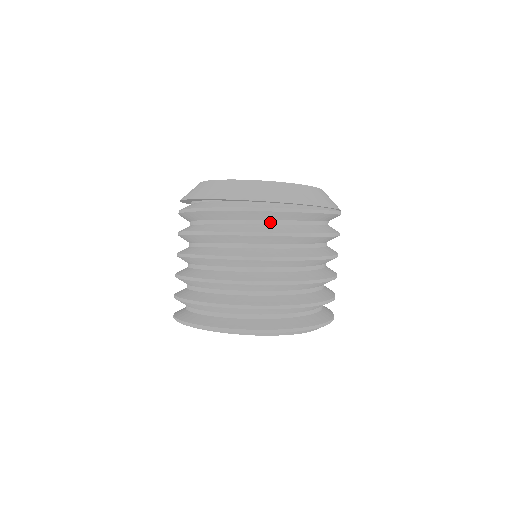
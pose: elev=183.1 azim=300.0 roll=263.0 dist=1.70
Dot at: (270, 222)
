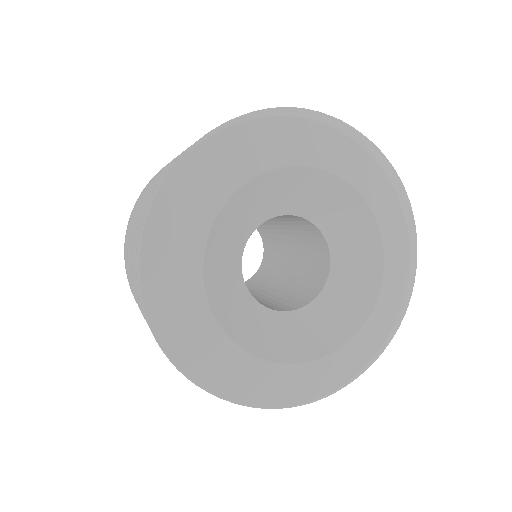
Dot at: occluded
